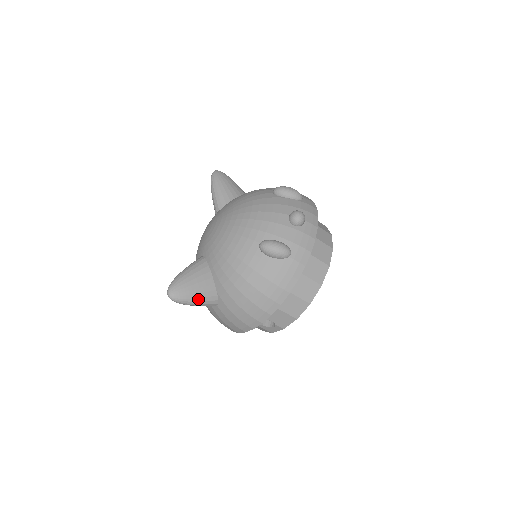
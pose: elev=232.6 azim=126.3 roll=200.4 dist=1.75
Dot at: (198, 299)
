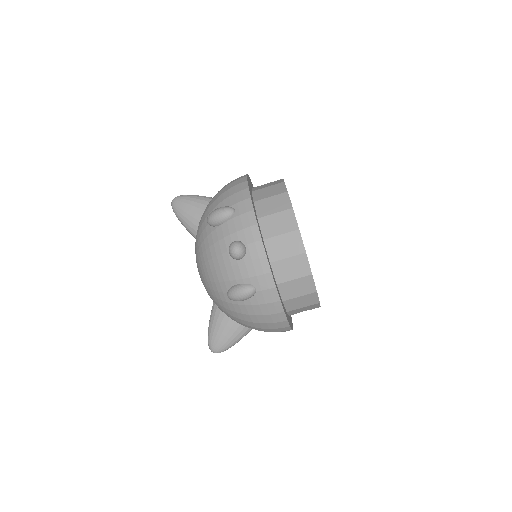
Dot at: (234, 340)
